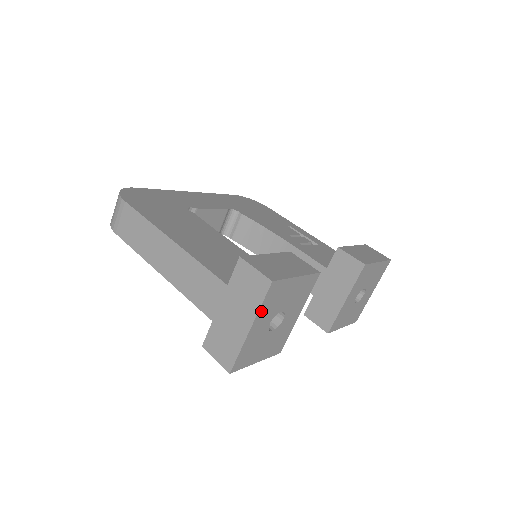
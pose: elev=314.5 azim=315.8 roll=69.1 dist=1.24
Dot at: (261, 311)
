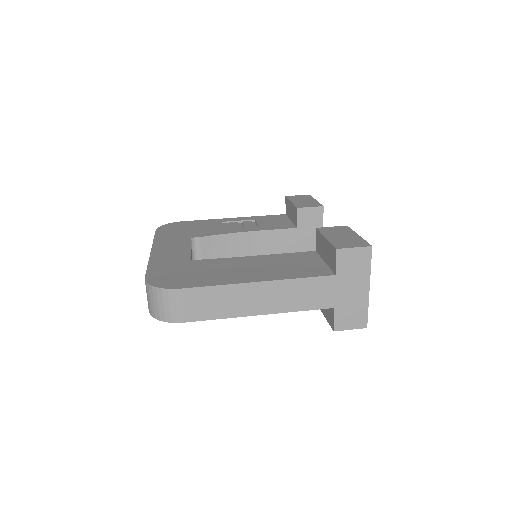
Dot at: (369, 272)
